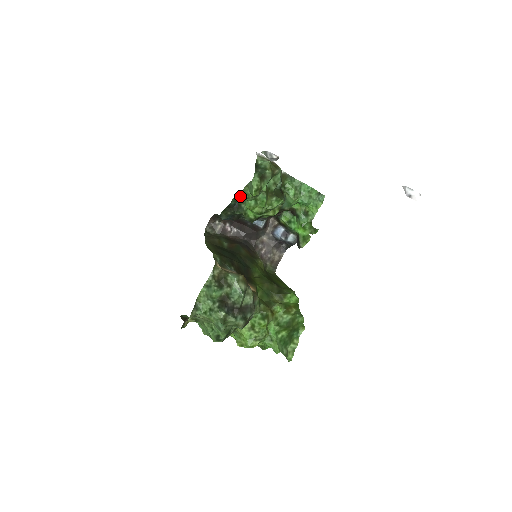
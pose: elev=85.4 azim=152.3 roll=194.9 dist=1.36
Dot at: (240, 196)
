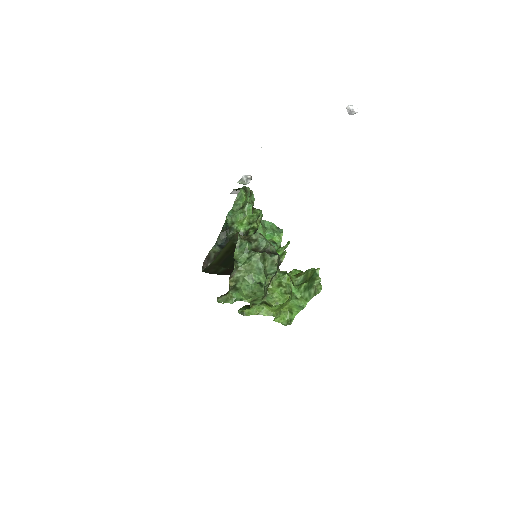
Dot at: (230, 218)
